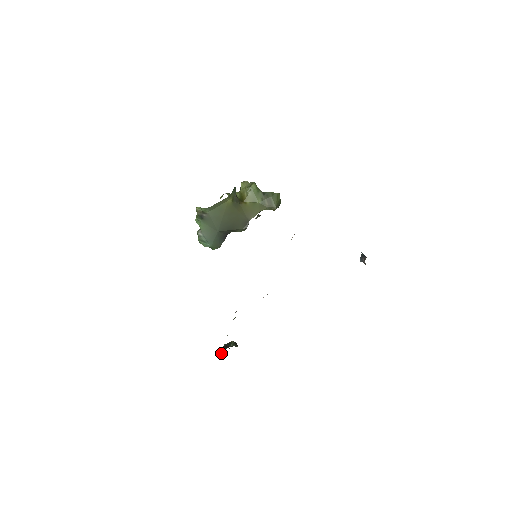
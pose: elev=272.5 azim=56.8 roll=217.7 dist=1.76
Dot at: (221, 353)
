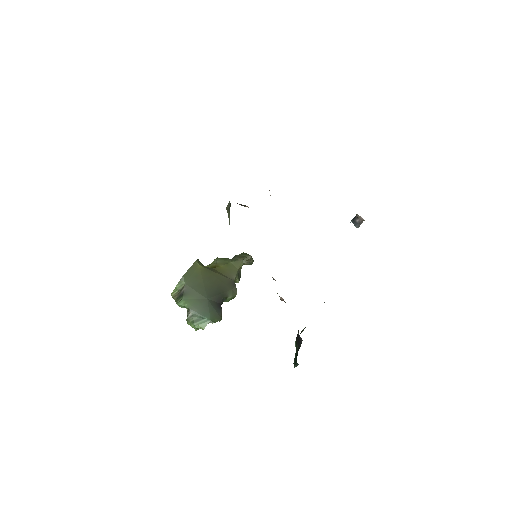
Dot at: (298, 348)
